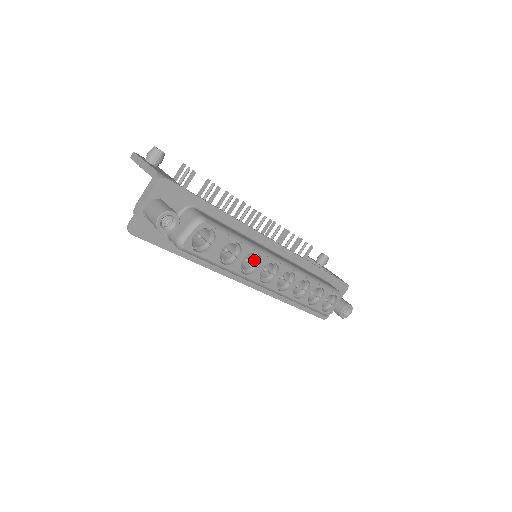
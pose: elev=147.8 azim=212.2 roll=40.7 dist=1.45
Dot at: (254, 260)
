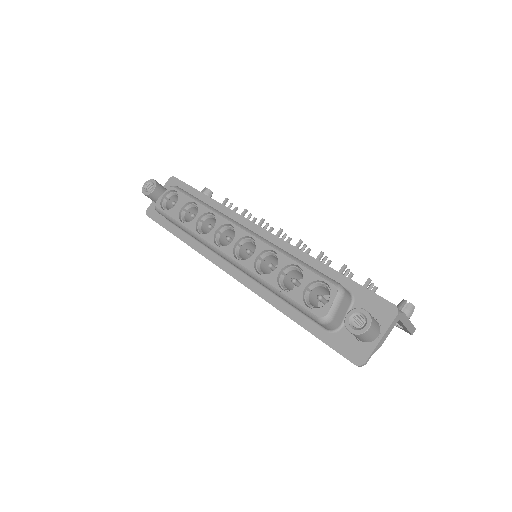
Dot at: occluded
